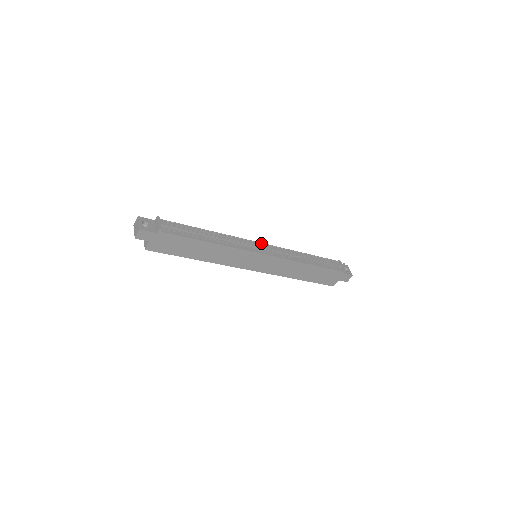
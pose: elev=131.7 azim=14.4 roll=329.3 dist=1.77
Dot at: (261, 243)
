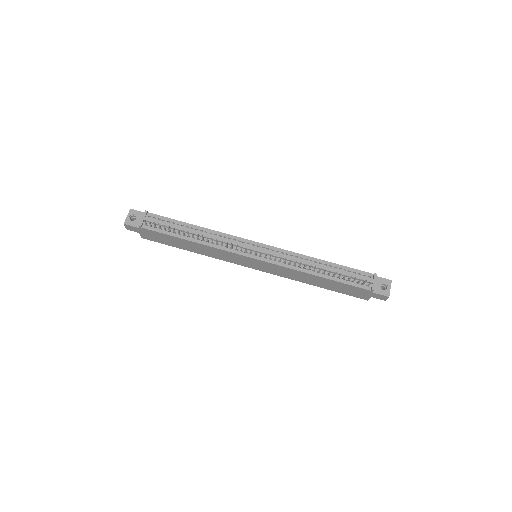
Dot at: (261, 244)
